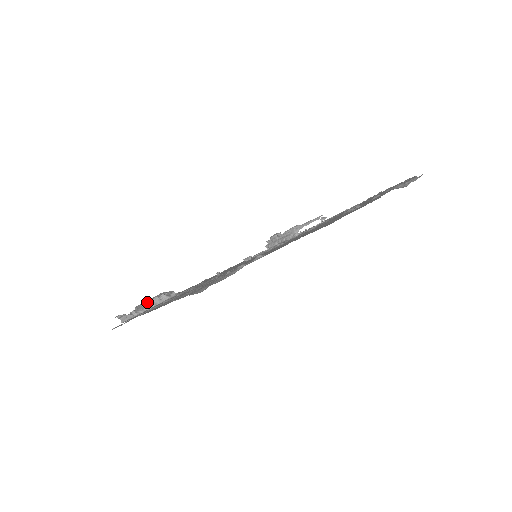
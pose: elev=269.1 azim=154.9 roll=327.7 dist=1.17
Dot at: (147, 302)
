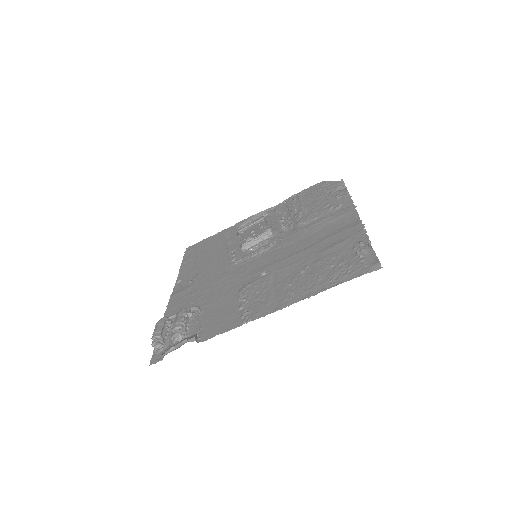
Dot at: (181, 323)
